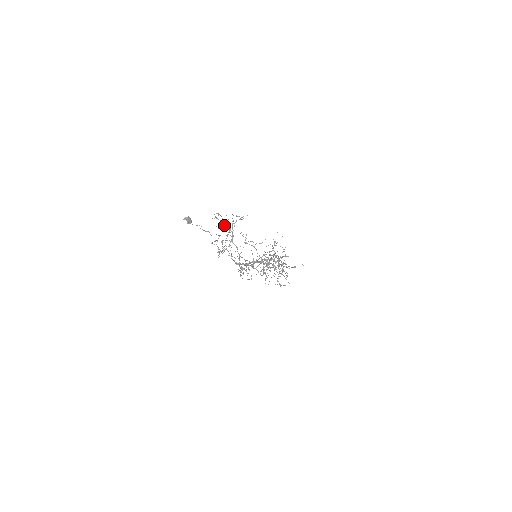
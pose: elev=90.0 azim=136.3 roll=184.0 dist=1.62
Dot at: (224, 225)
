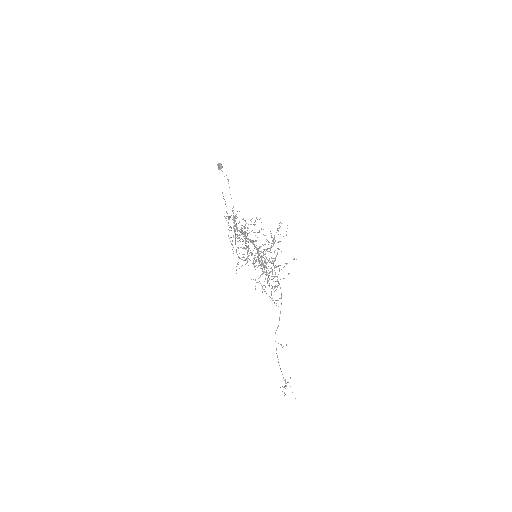
Dot at: occluded
